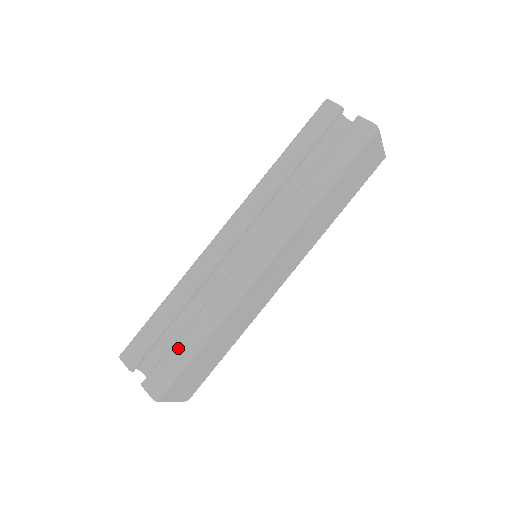
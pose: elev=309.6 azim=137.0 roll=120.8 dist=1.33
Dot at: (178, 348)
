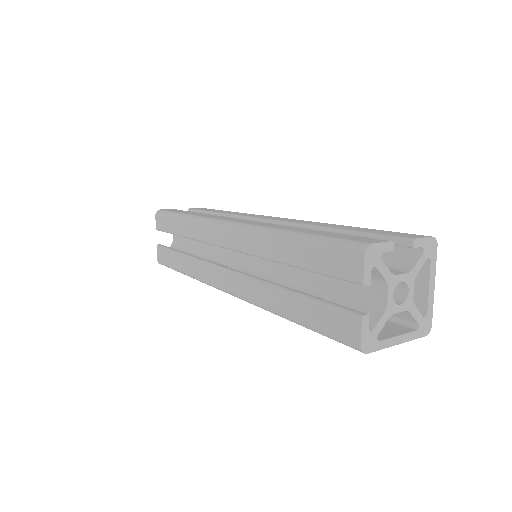
Dot at: (173, 258)
